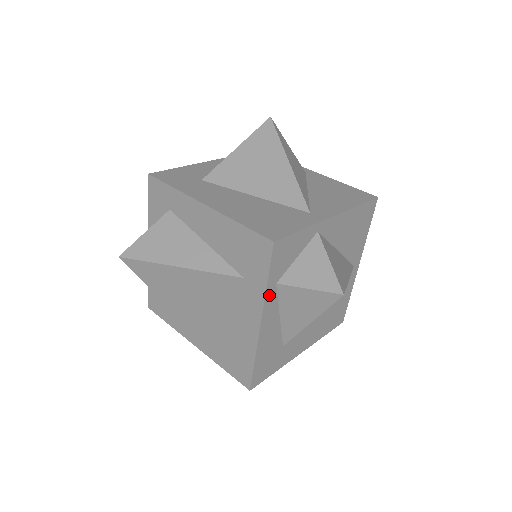
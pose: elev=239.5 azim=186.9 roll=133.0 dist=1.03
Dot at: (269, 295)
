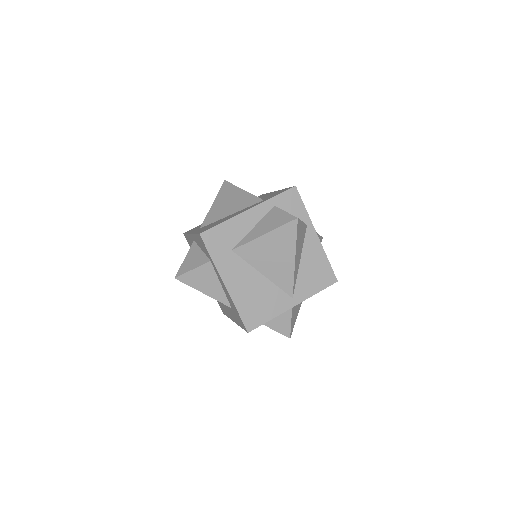
Dot at: (267, 204)
